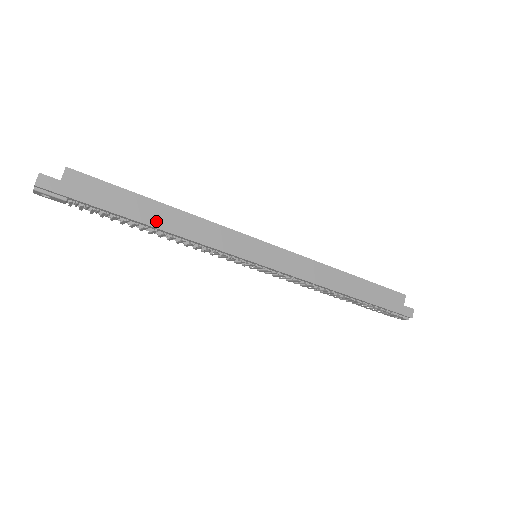
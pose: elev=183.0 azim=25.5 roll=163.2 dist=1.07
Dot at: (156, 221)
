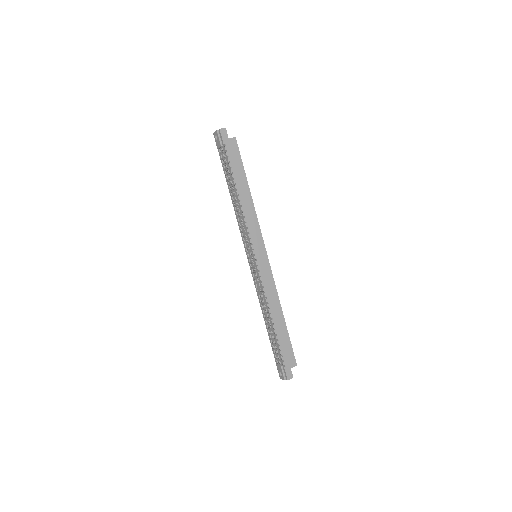
Dot at: (240, 190)
